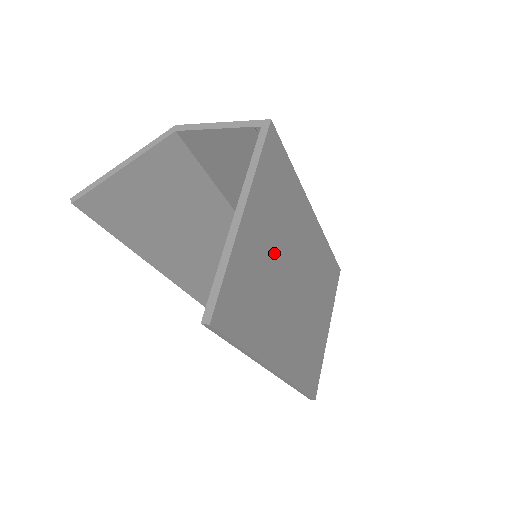
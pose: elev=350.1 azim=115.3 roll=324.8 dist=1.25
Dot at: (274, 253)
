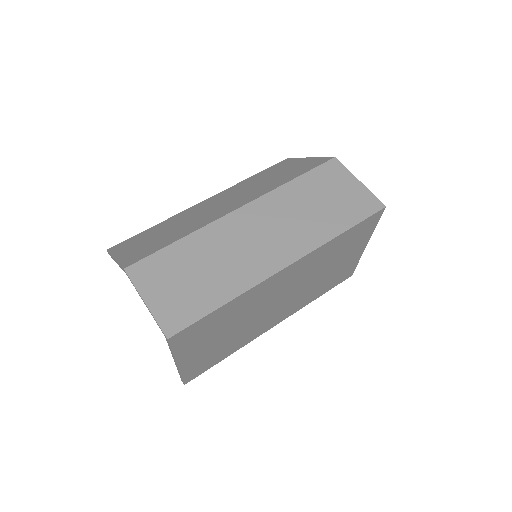
Dot at: (229, 332)
